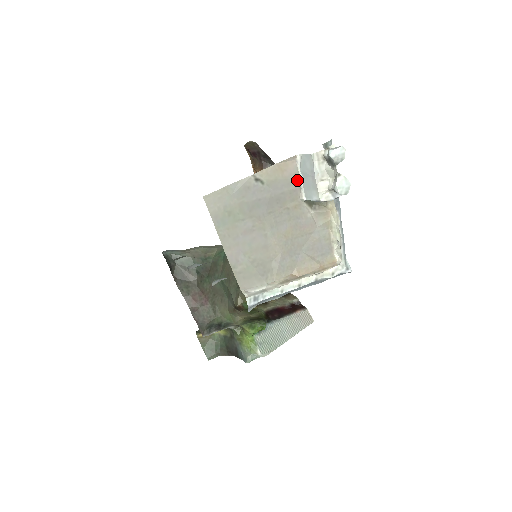
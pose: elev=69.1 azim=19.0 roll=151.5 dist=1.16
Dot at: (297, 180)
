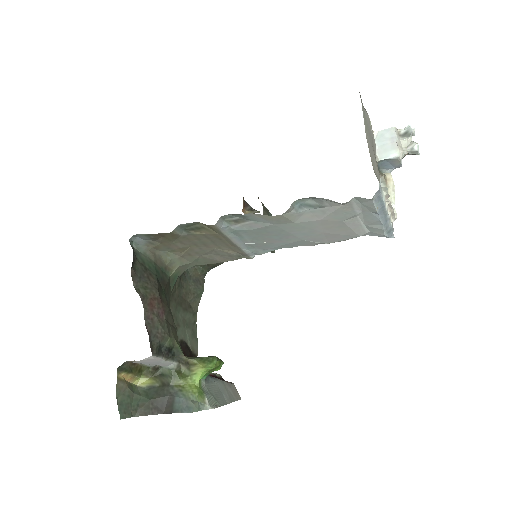
Dot at: (375, 145)
